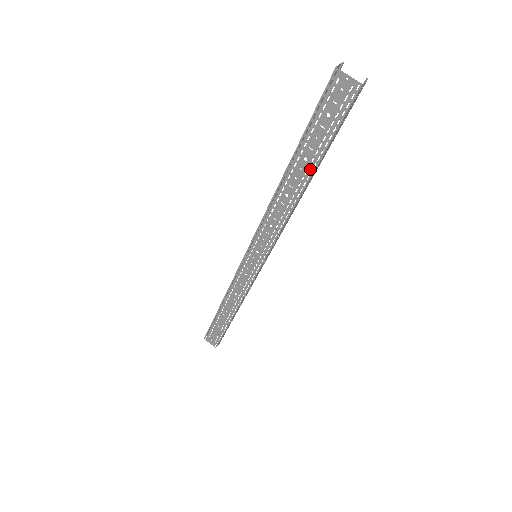
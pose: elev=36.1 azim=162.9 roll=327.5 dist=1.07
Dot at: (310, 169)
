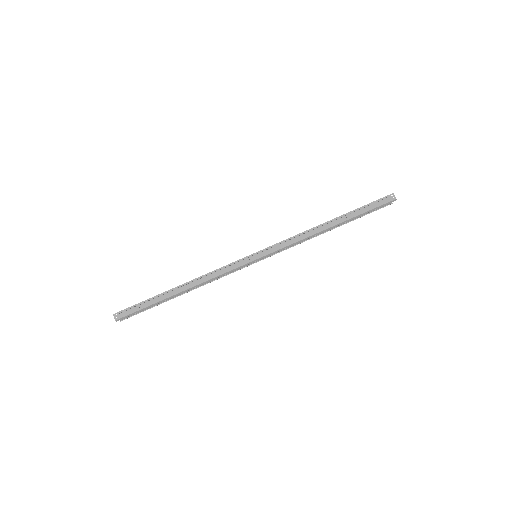
Dot at: (341, 216)
